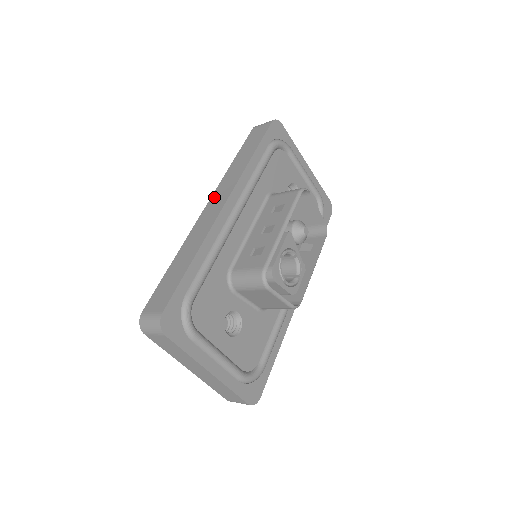
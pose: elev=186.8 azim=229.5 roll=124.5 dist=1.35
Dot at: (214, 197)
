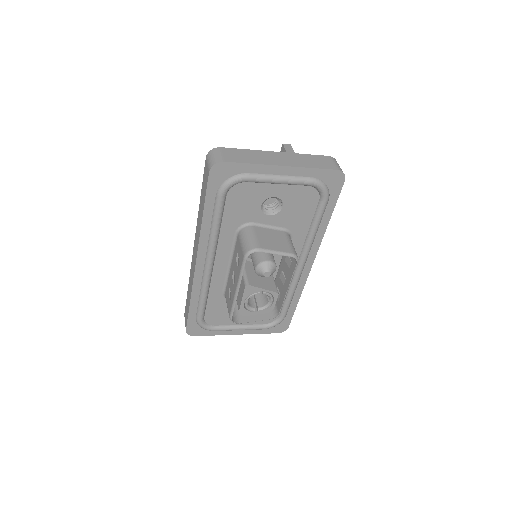
Dot at: (194, 244)
